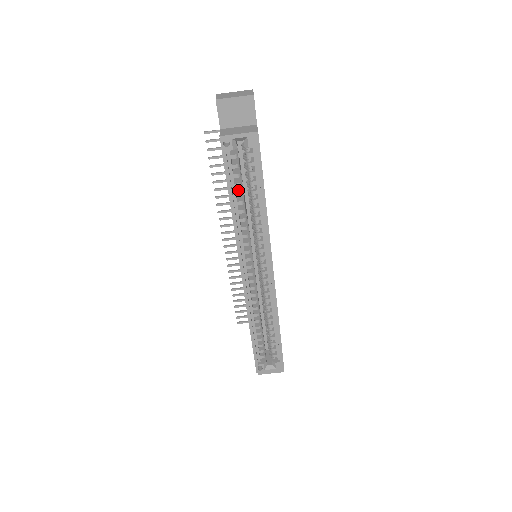
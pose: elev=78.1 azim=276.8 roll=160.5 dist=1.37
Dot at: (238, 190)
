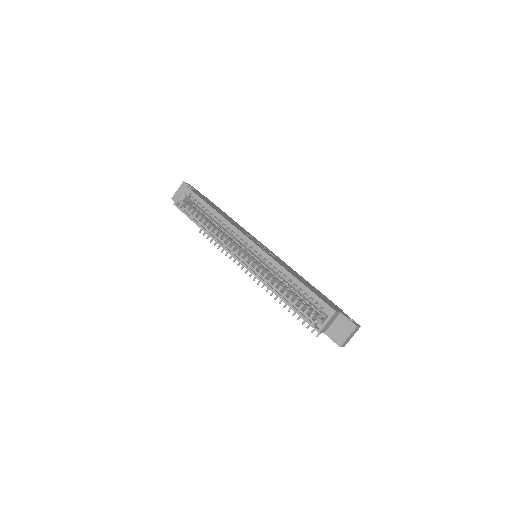
Dot at: (204, 222)
